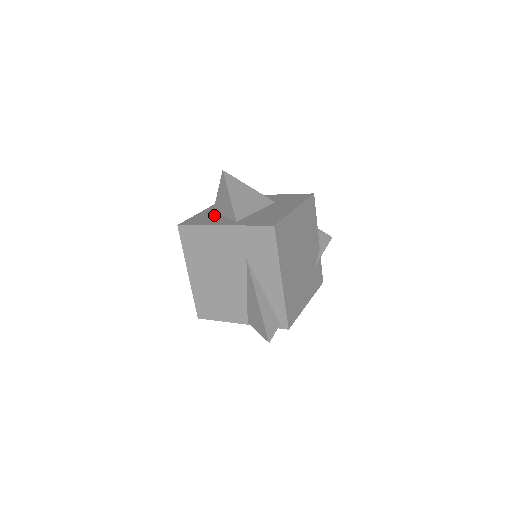
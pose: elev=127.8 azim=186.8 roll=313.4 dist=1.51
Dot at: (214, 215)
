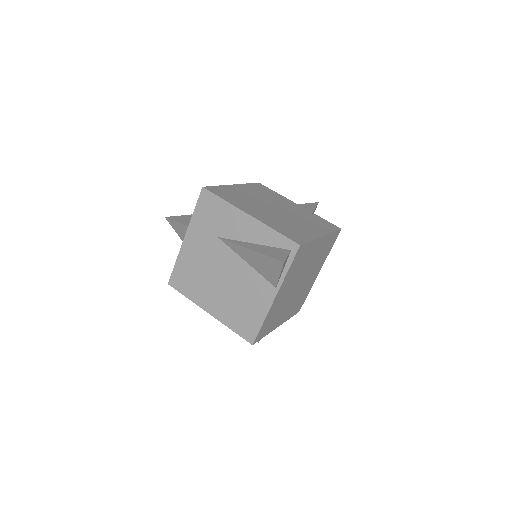
Dot at: occluded
